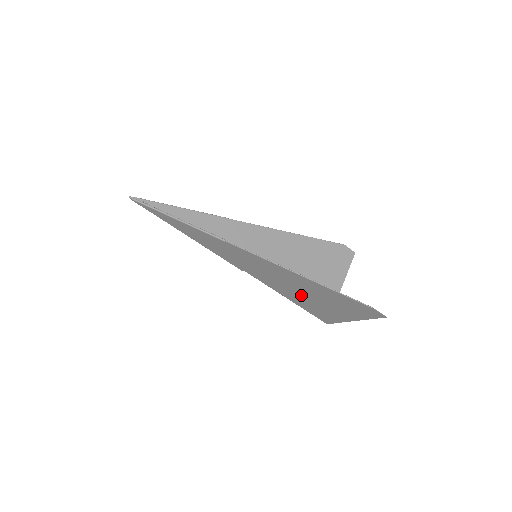
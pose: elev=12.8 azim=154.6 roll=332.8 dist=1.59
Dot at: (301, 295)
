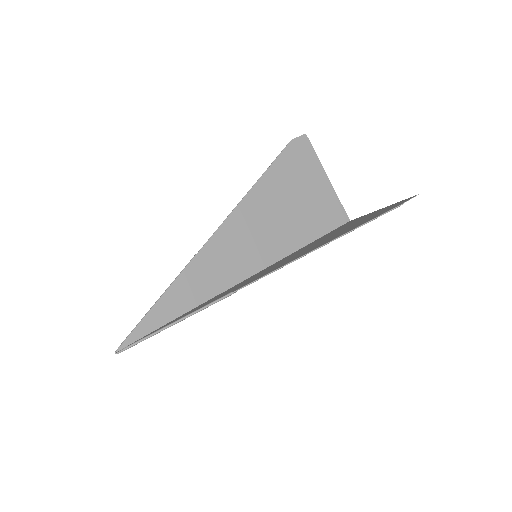
Dot at: occluded
